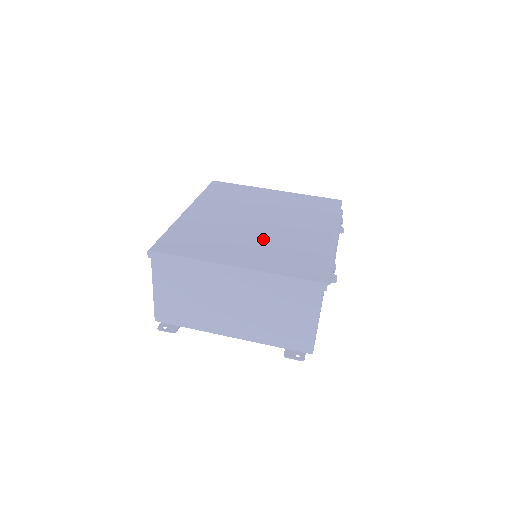
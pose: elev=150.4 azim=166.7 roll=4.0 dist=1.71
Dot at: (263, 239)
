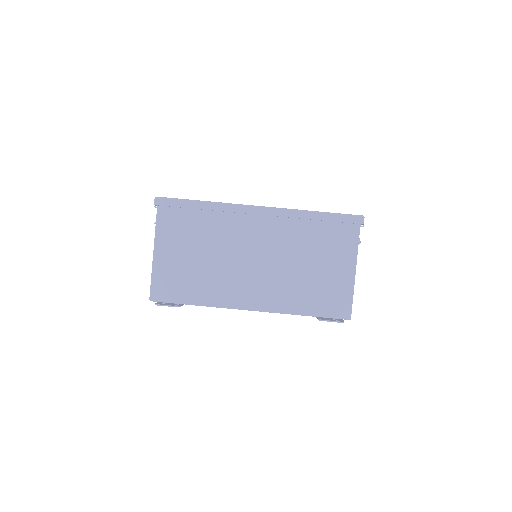
Dot at: occluded
